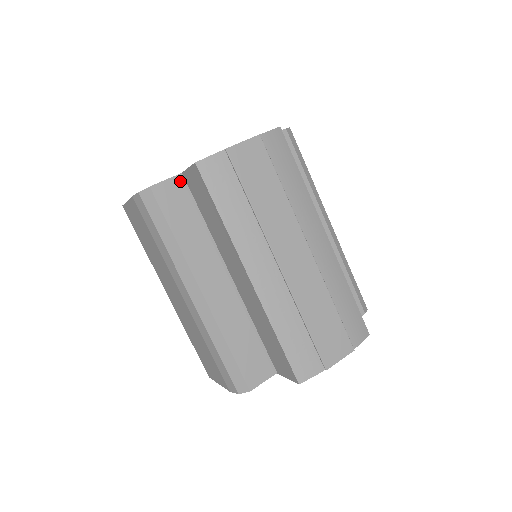
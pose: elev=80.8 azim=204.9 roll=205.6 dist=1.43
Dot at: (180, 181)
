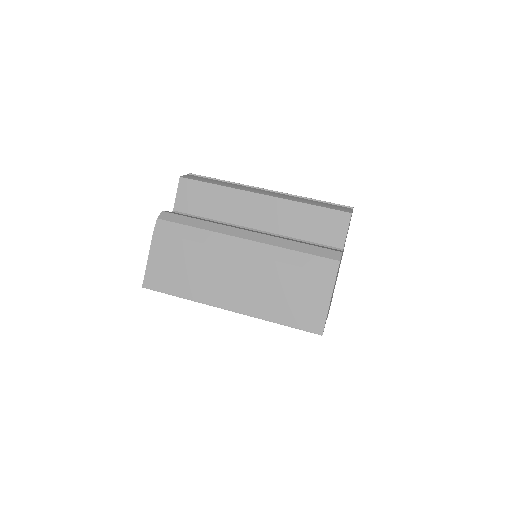
Dot at: occluded
